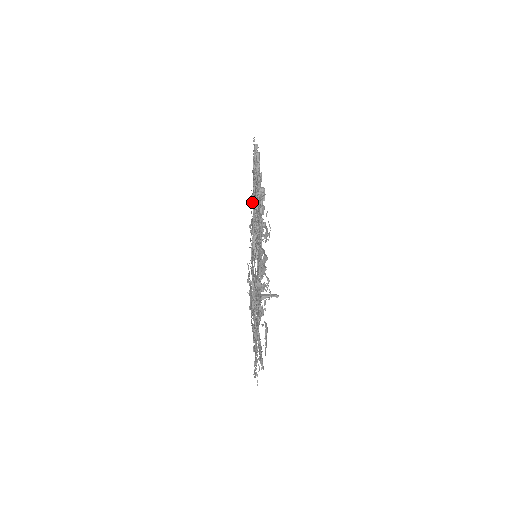
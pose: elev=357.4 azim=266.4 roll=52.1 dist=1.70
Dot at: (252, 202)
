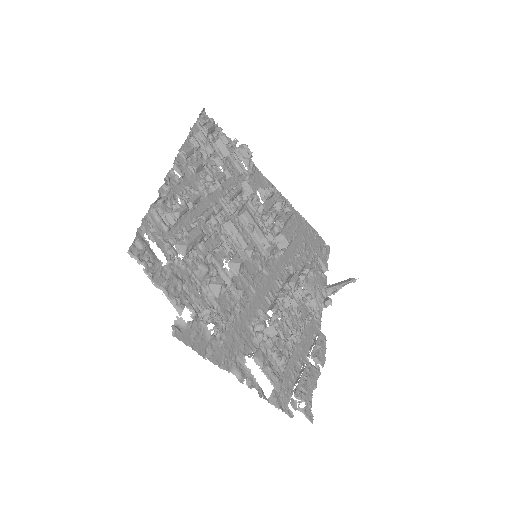
Dot at: (242, 187)
